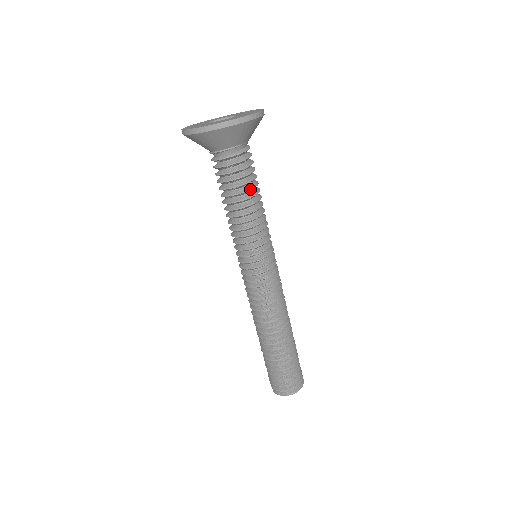
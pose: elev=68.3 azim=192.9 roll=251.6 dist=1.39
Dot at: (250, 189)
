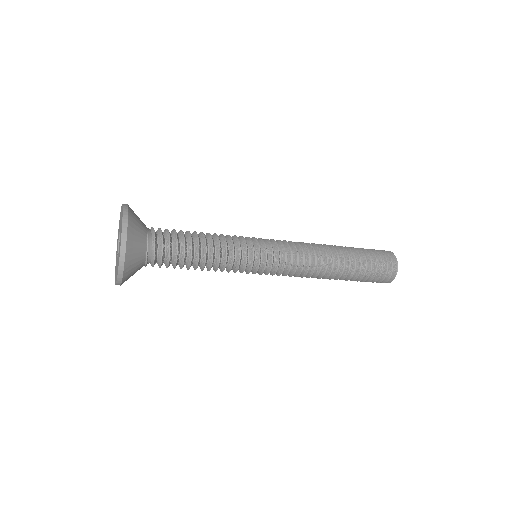
Dot at: (191, 247)
